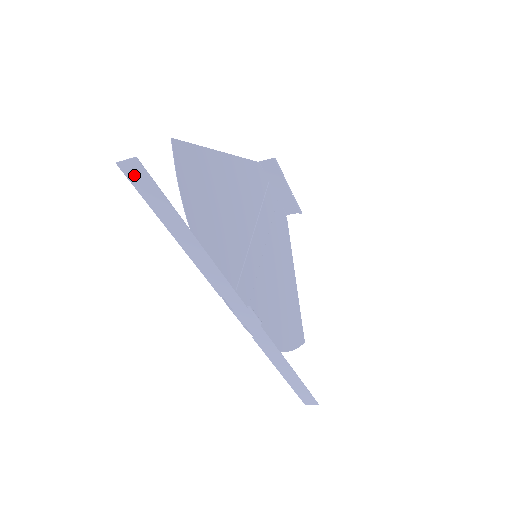
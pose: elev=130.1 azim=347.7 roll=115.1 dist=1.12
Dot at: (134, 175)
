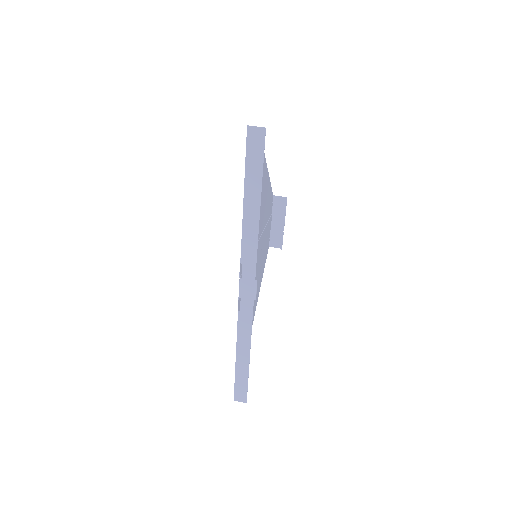
Dot at: (253, 139)
